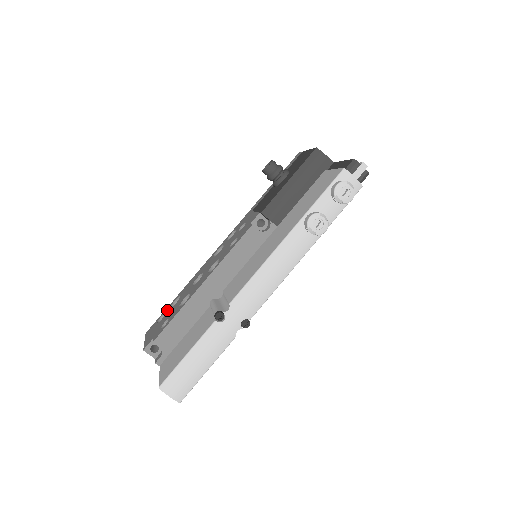
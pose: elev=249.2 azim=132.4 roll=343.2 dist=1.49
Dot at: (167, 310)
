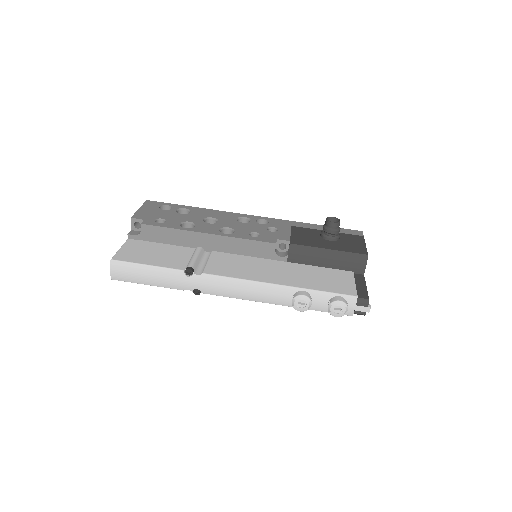
Dot at: (174, 208)
